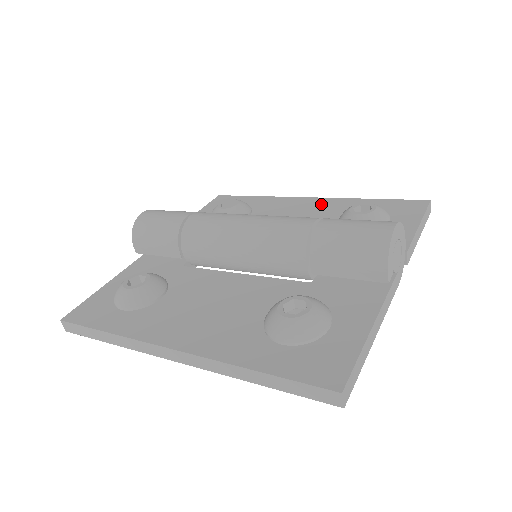
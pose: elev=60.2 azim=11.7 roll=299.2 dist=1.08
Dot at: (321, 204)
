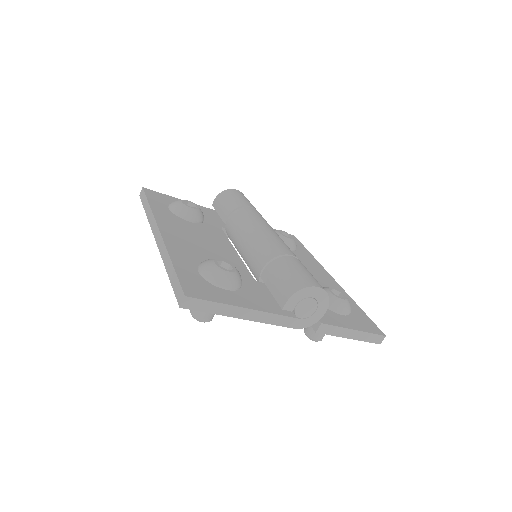
Dot at: (330, 282)
